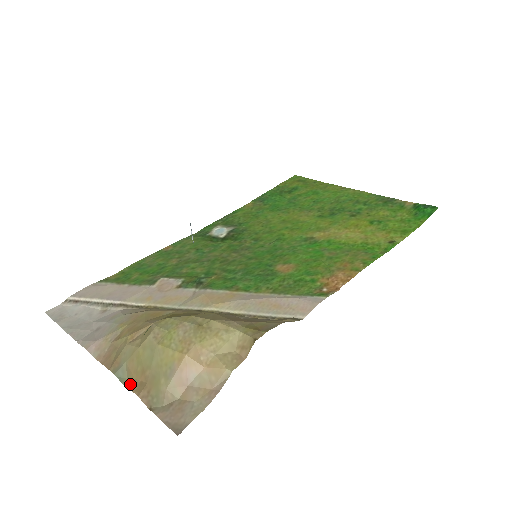
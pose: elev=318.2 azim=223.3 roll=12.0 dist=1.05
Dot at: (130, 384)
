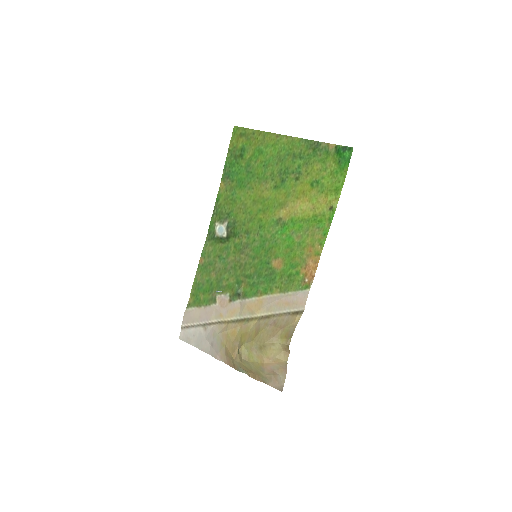
Dot at: (249, 374)
